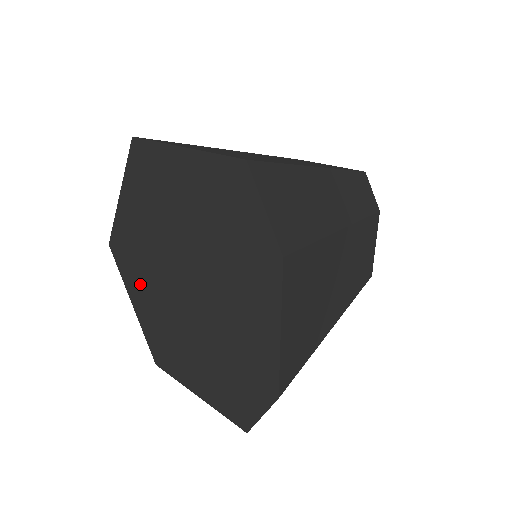
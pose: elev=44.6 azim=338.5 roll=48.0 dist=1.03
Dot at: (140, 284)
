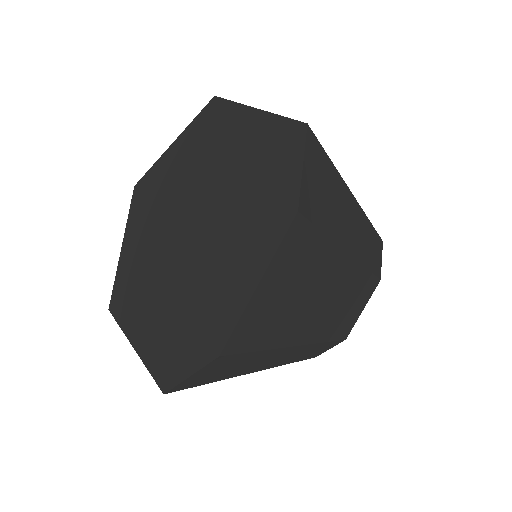
Dot at: (142, 225)
